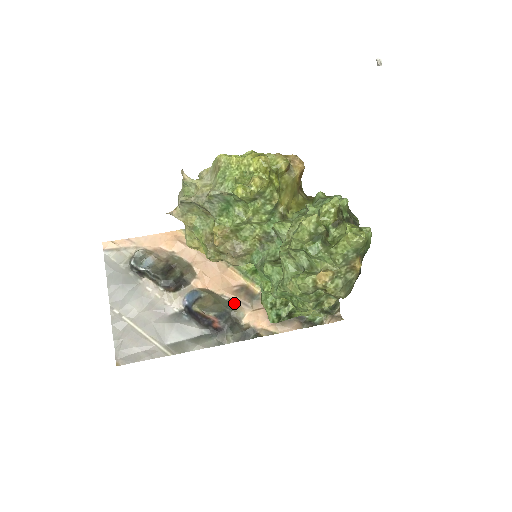
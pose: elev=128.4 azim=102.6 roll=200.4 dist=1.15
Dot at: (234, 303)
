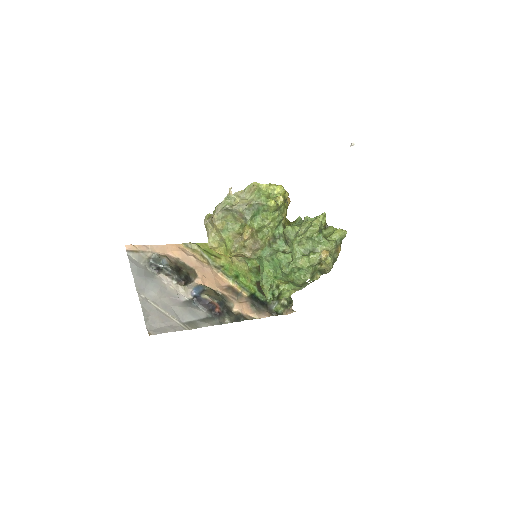
Dot at: (226, 297)
